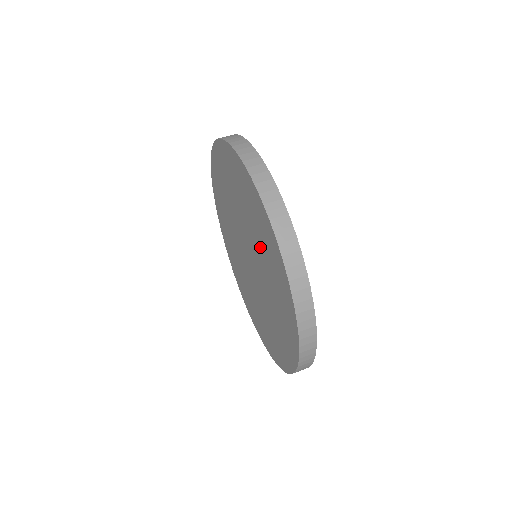
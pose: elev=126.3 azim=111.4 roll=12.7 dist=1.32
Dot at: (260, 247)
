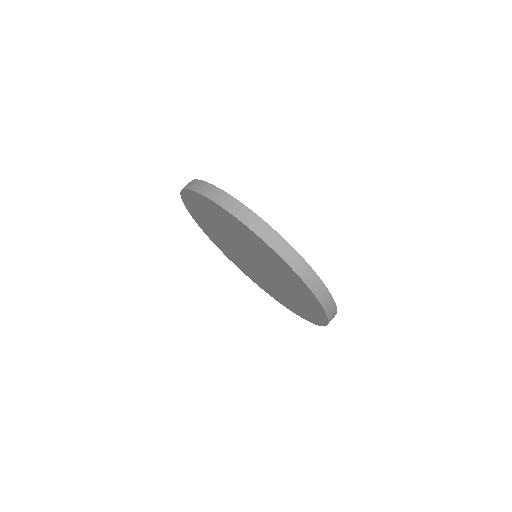
Dot at: (237, 235)
